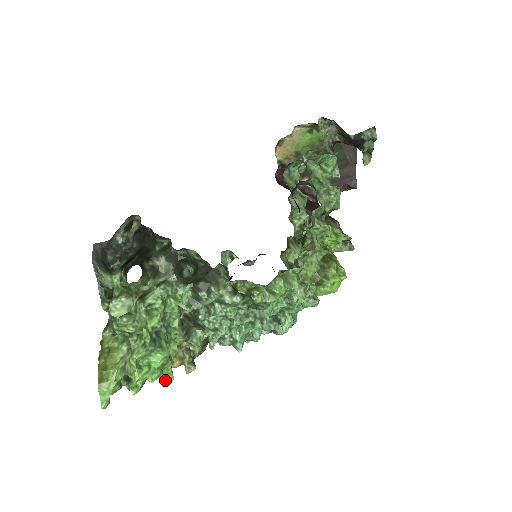
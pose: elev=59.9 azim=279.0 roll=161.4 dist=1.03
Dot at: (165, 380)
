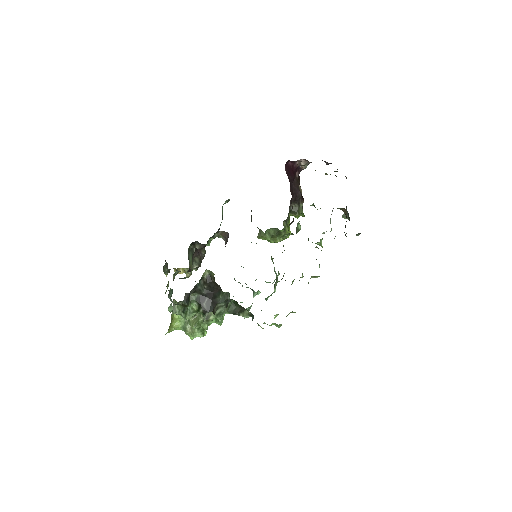
Dot at: occluded
